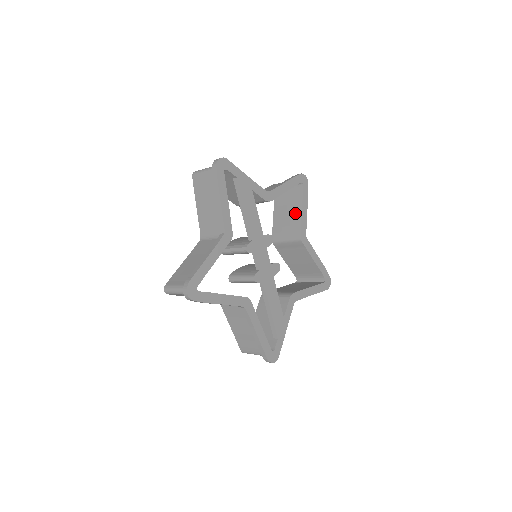
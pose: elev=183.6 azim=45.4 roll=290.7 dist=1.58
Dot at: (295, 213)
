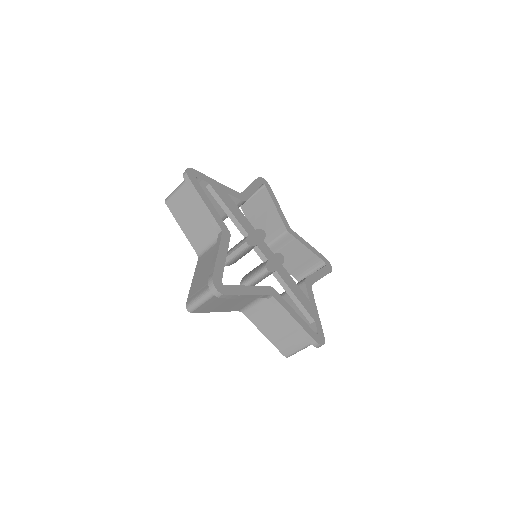
Dot at: (270, 212)
